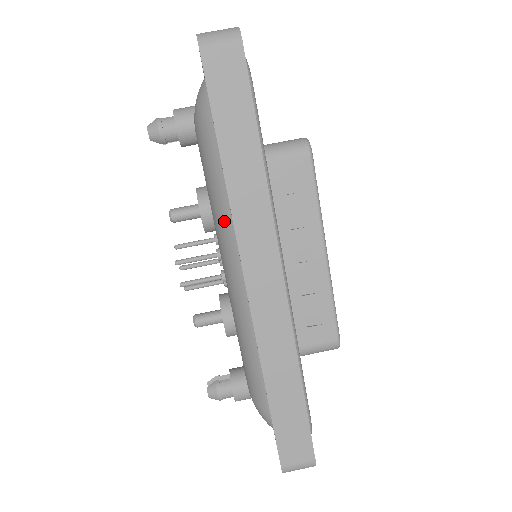
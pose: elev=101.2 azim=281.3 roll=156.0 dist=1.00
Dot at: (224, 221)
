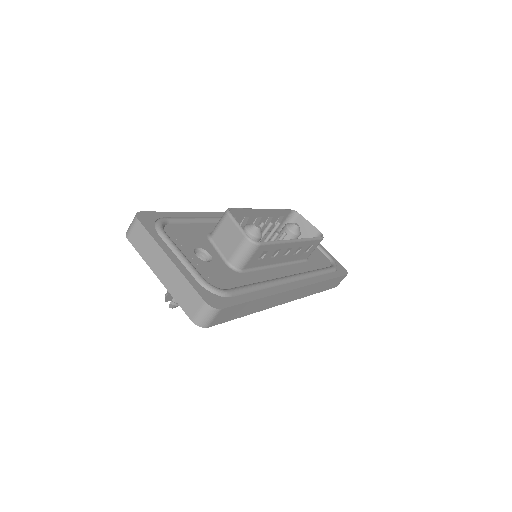
Dot at: occluded
